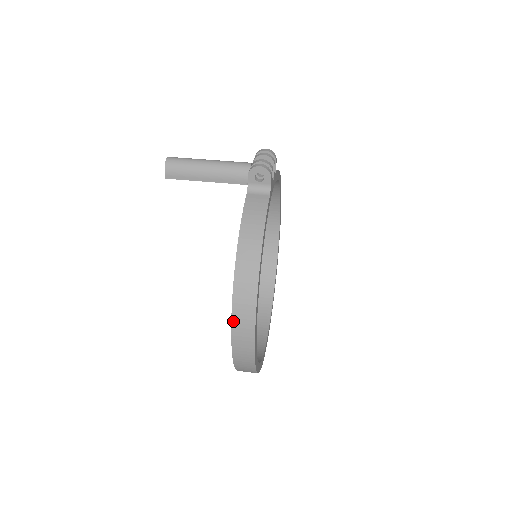
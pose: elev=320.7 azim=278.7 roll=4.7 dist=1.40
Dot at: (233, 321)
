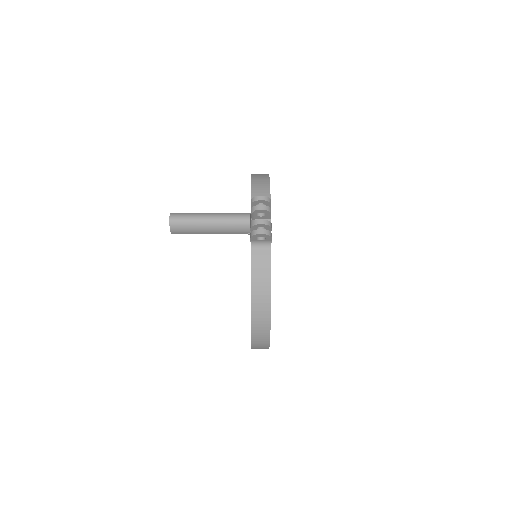
Dot at: (252, 342)
